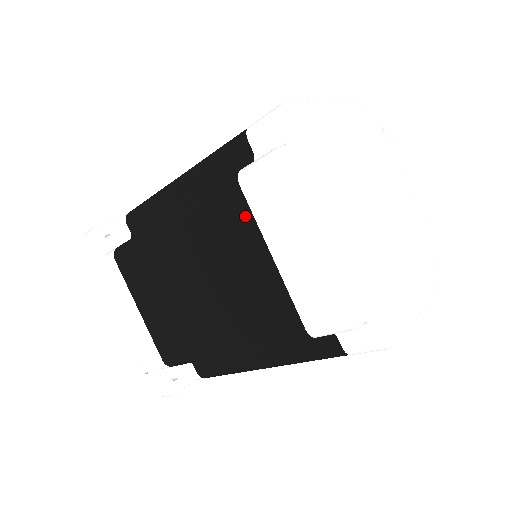
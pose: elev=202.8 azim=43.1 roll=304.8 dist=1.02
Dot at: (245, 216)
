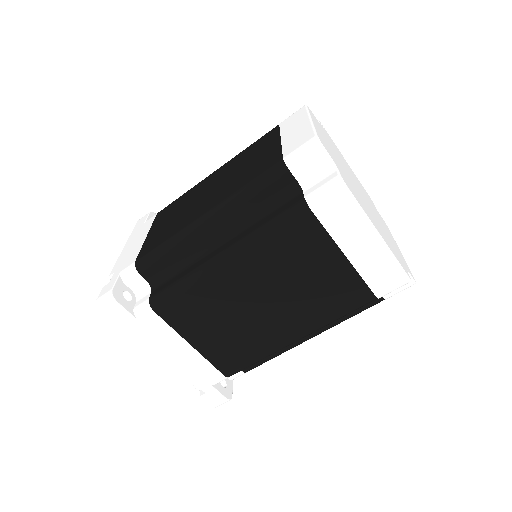
Dot at: (318, 233)
